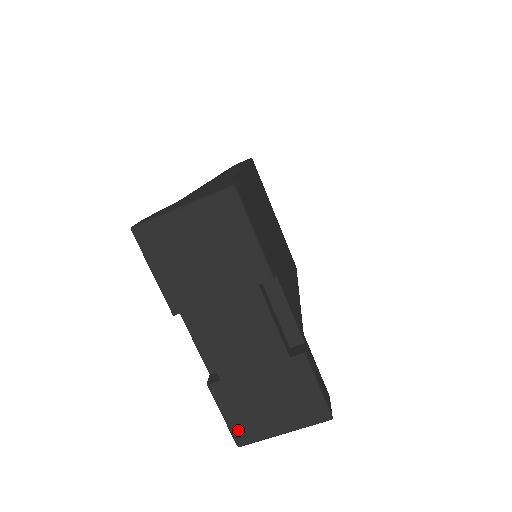
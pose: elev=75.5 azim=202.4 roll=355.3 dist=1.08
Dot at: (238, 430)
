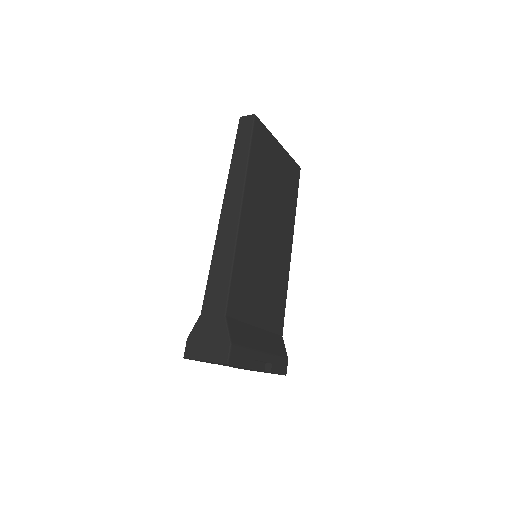
Dot at: occluded
